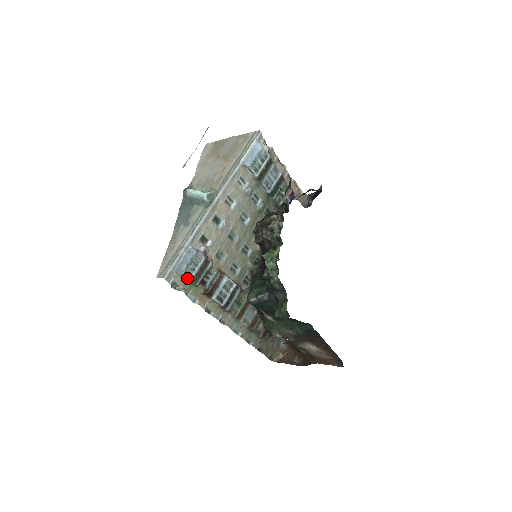
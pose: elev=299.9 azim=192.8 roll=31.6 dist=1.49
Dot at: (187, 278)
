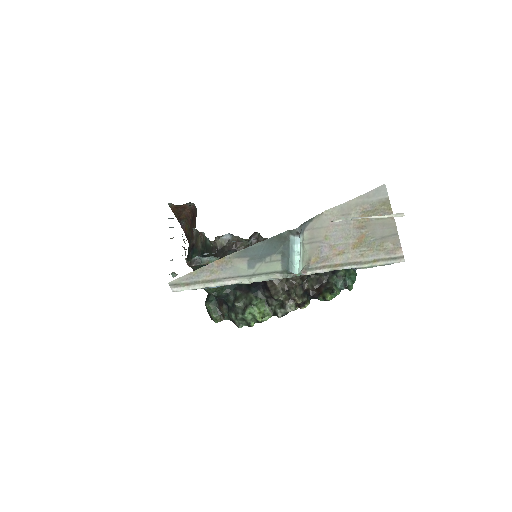
Dot at: occluded
